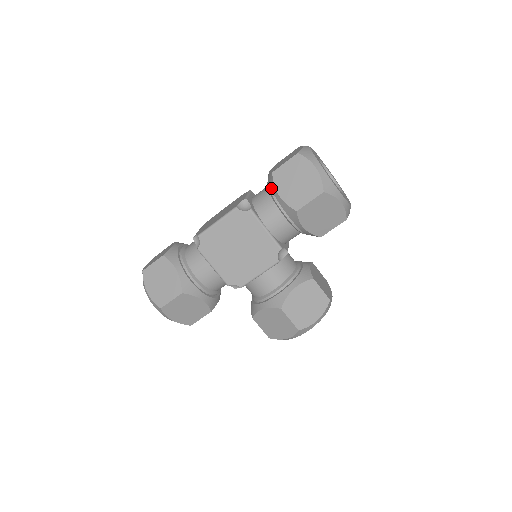
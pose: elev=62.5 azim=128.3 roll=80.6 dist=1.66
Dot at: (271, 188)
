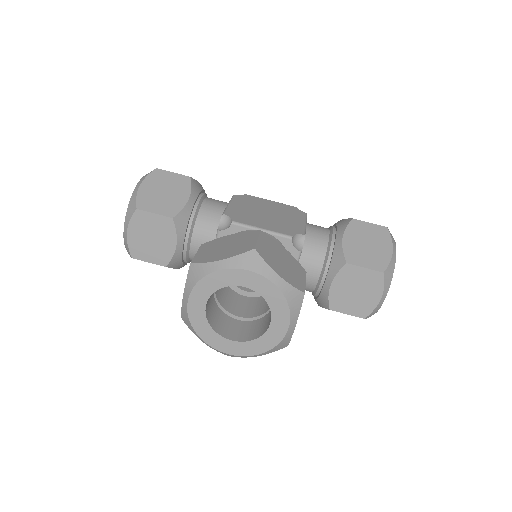
Dot at: occluded
